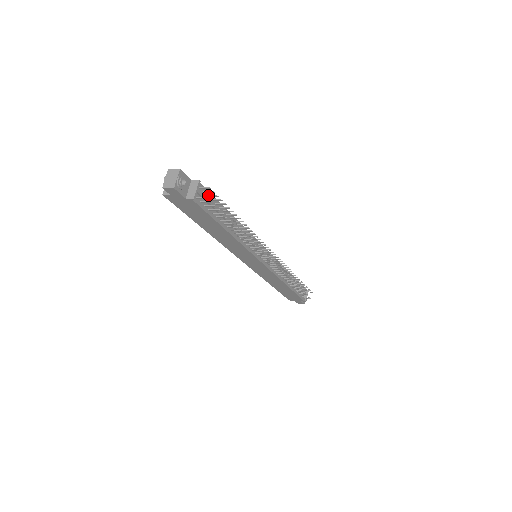
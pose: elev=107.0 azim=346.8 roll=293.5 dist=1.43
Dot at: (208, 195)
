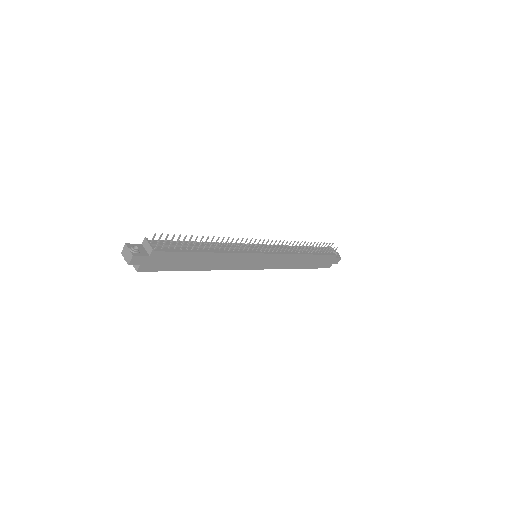
Dot at: (163, 242)
